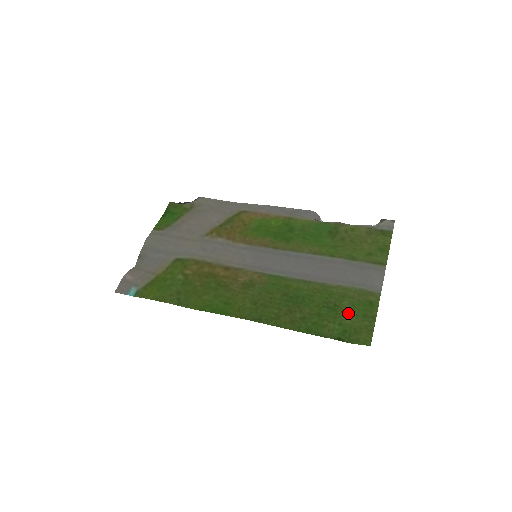
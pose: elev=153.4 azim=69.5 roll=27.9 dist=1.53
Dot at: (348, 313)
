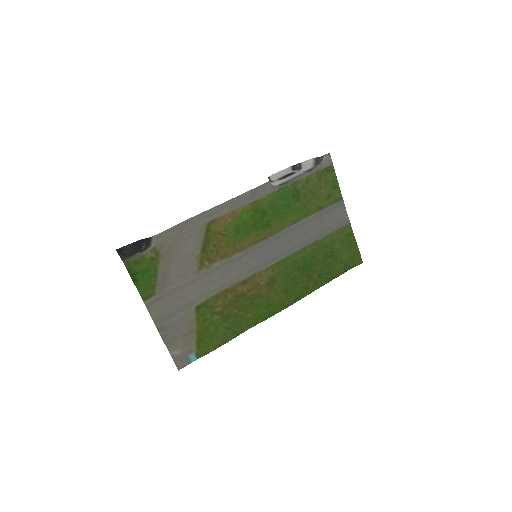
Dot at: (342, 252)
